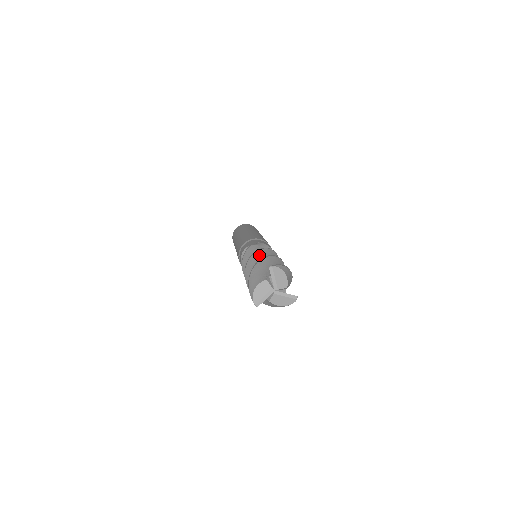
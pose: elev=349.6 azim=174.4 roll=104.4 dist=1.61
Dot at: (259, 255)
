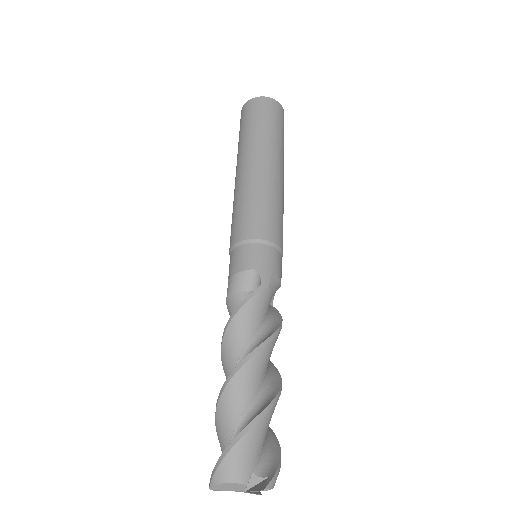
Dot at: (263, 359)
